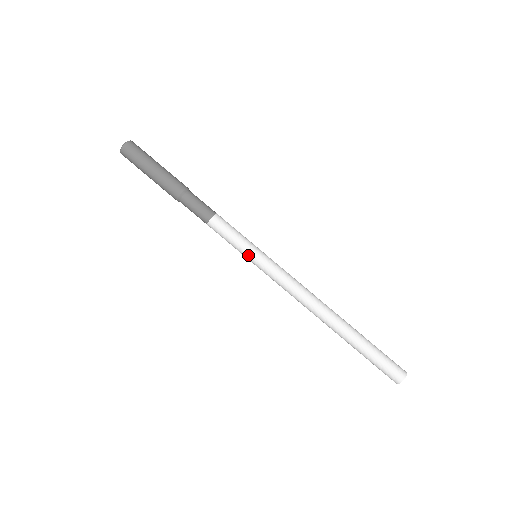
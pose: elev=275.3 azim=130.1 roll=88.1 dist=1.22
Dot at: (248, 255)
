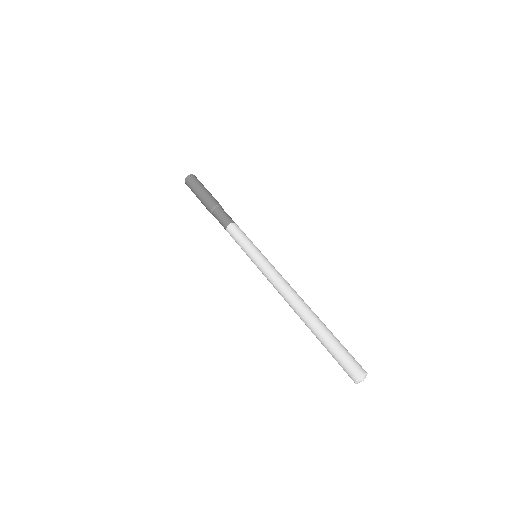
Dot at: (250, 251)
